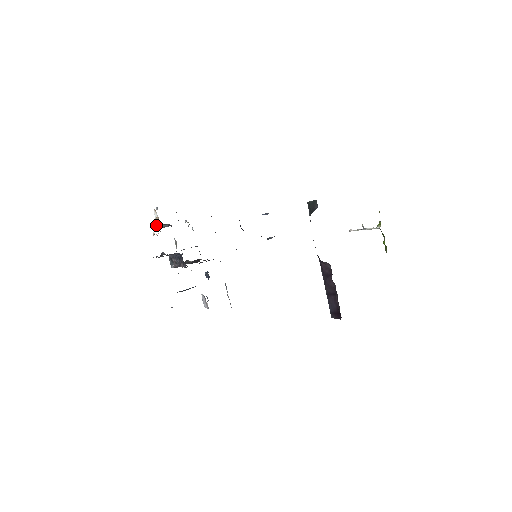
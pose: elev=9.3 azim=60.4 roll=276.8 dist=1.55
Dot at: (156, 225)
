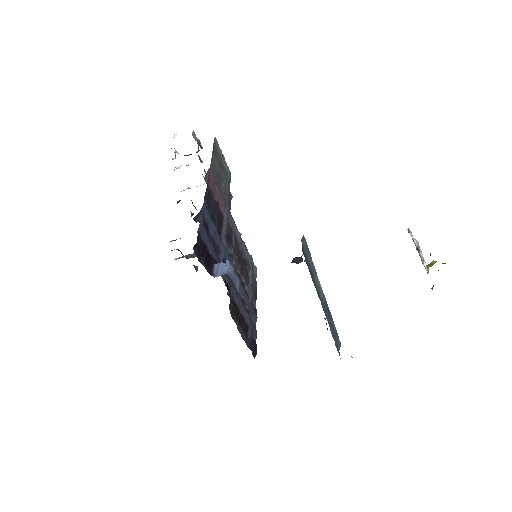
Dot at: occluded
